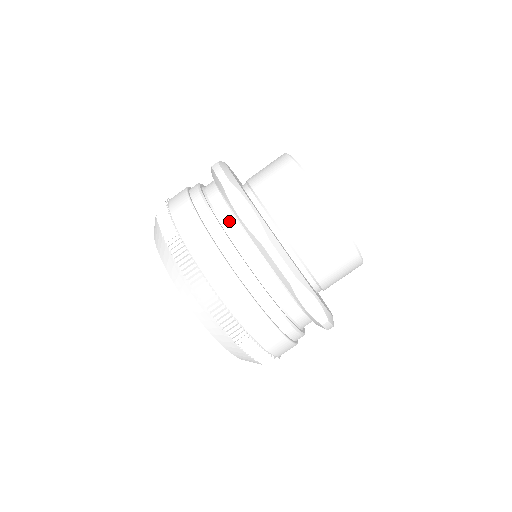
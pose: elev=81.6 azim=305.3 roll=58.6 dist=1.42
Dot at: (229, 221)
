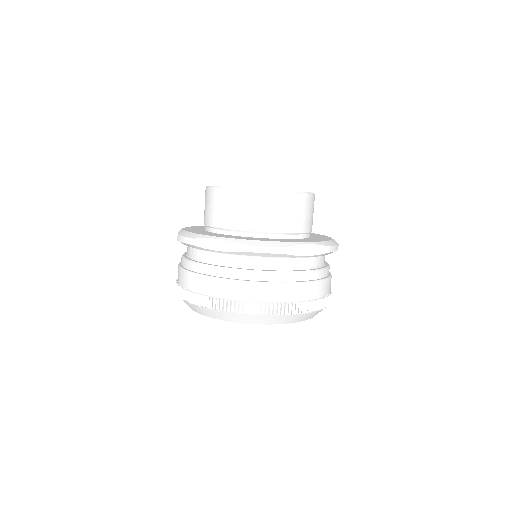
Dot at: occluded
